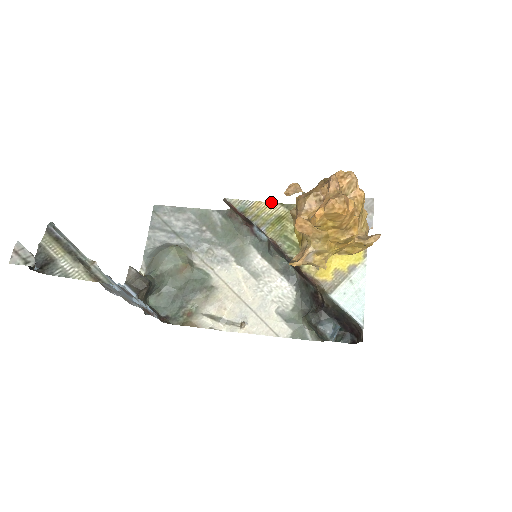
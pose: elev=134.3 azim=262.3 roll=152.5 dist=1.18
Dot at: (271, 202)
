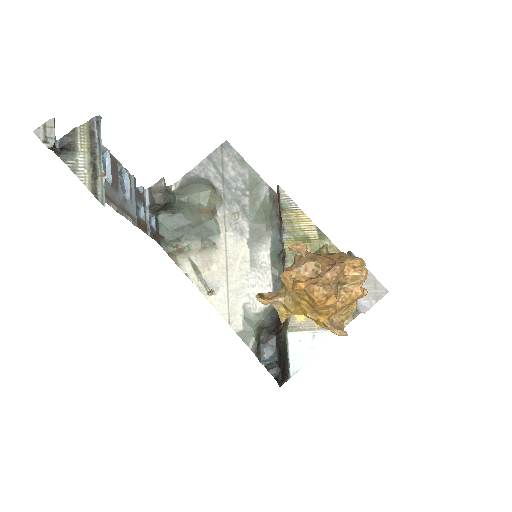
Dot at: (311, 220)
